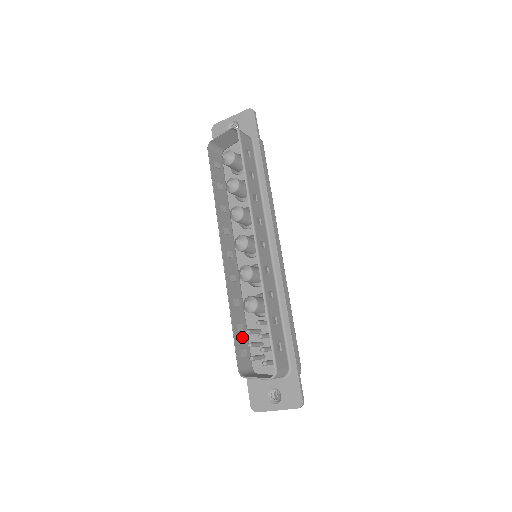
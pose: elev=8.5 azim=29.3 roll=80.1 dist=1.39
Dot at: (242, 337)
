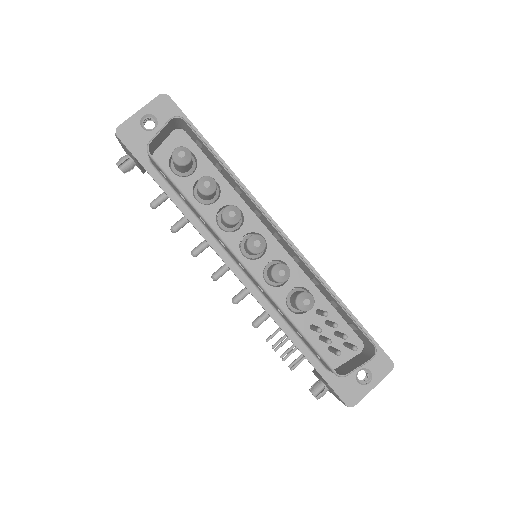
Dot at: occluded
